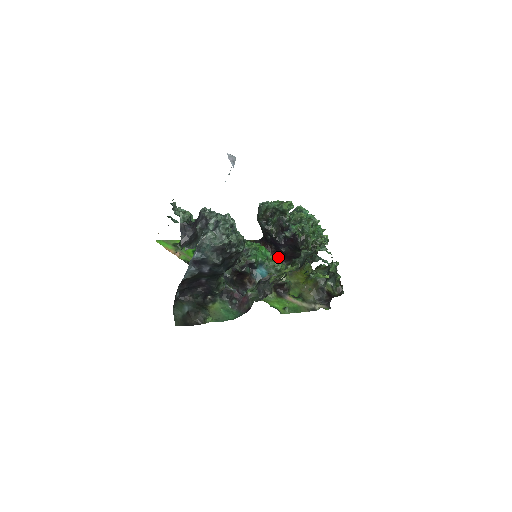
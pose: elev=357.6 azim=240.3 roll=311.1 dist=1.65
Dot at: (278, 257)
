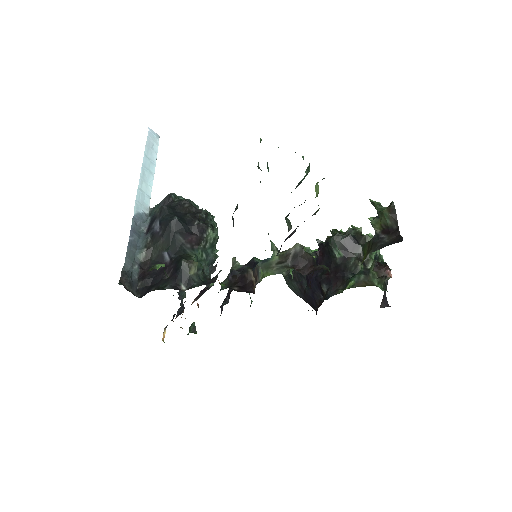
Dot at: occluded
